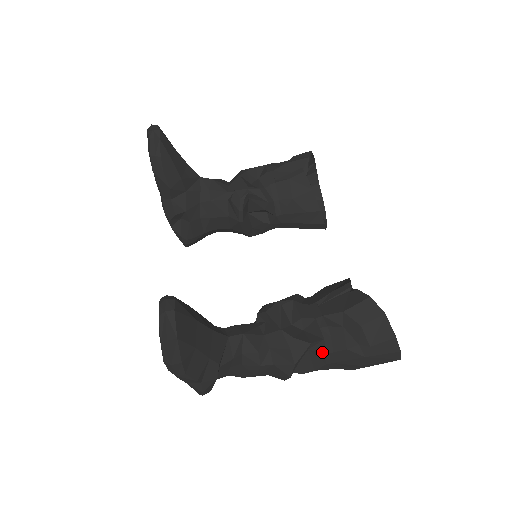
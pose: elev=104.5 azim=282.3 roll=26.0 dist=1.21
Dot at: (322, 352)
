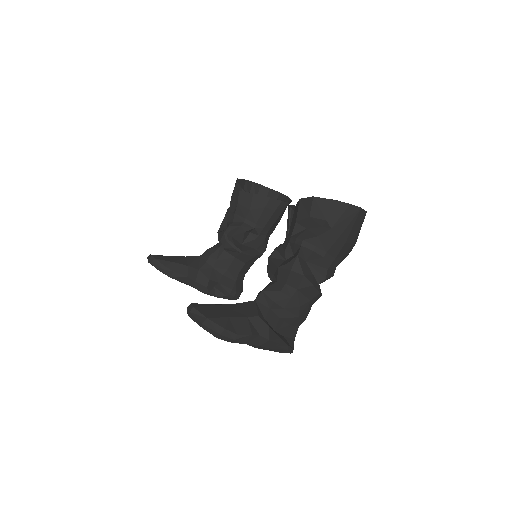
Dot at: (311, 253)
